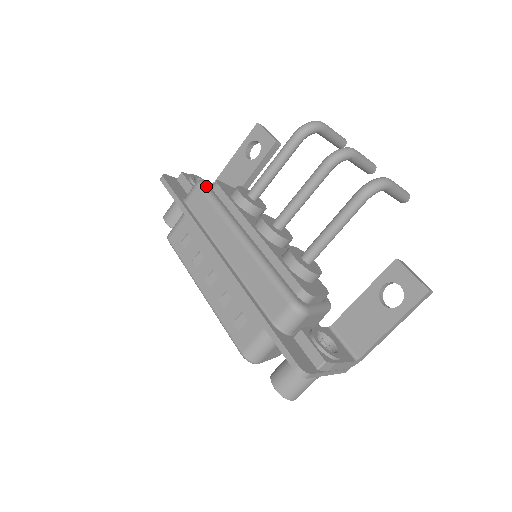
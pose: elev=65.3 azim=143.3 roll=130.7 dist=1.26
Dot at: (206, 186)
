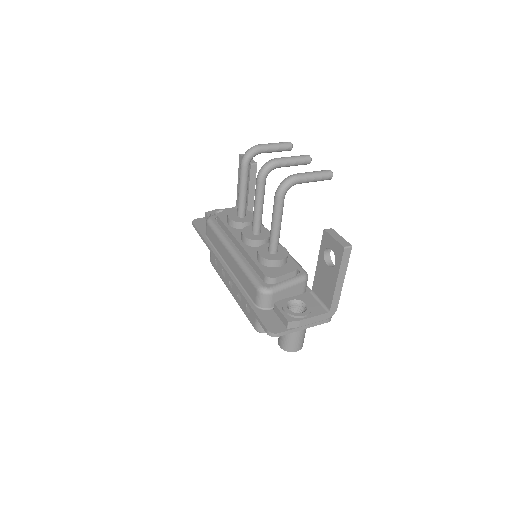
Dot at: (211, 221)
